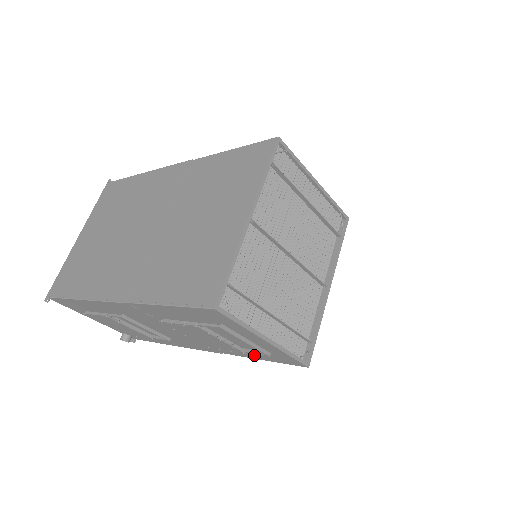
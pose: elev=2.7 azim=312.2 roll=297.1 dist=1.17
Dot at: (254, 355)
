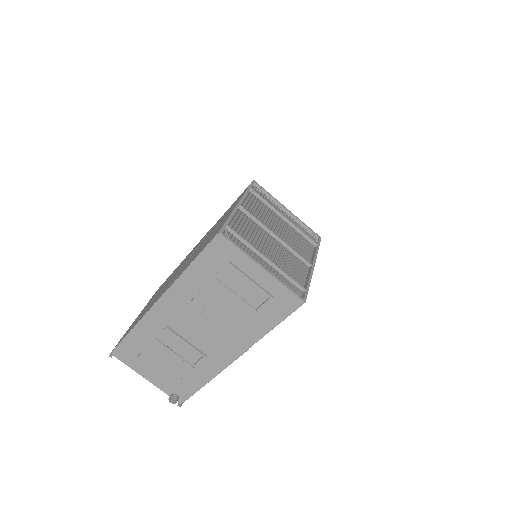
Dot at: (267, 320)
